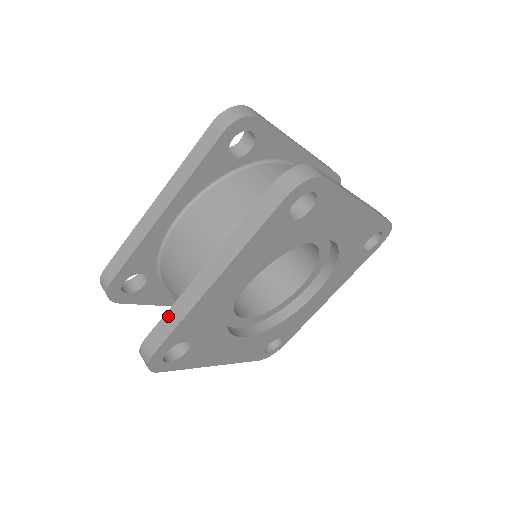
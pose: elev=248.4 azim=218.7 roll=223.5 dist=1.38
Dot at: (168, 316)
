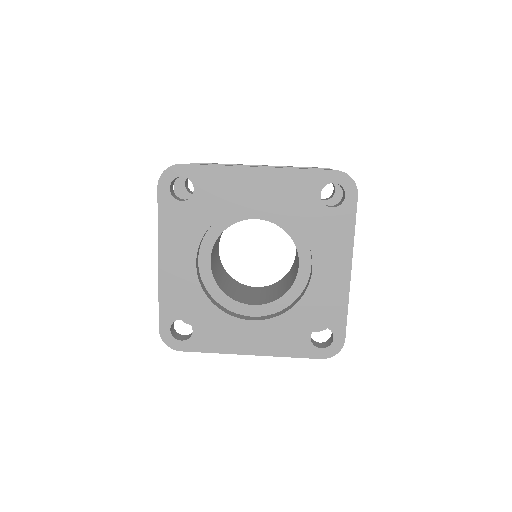
Dot at: occluded
